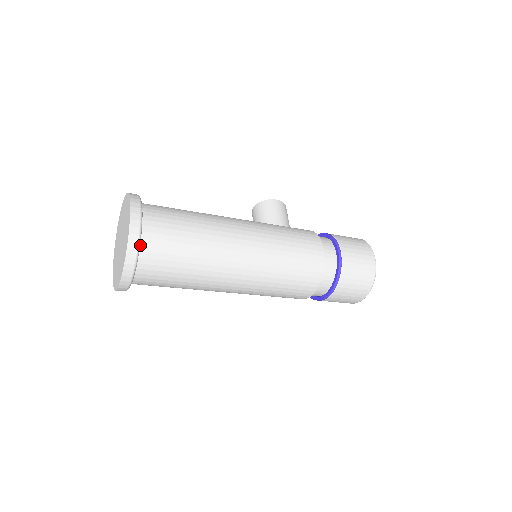
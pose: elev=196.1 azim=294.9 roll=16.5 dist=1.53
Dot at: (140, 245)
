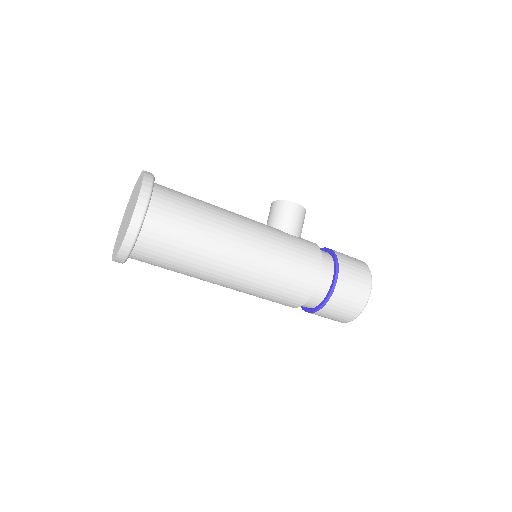
Dot at: (139, 235)
